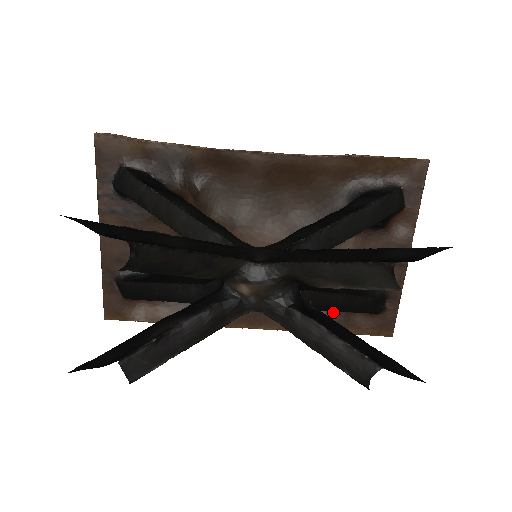
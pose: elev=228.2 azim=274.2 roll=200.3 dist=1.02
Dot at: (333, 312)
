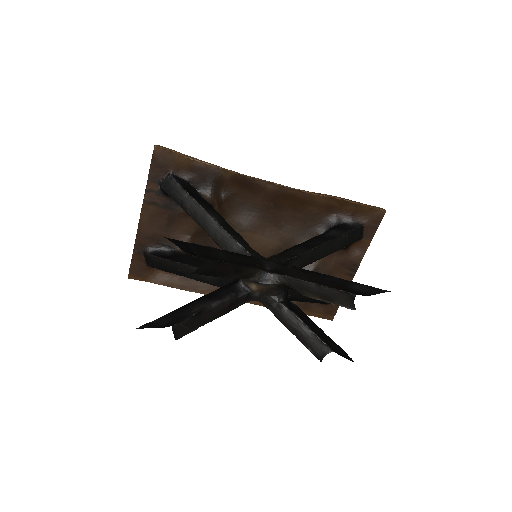
Dot at: occluded
